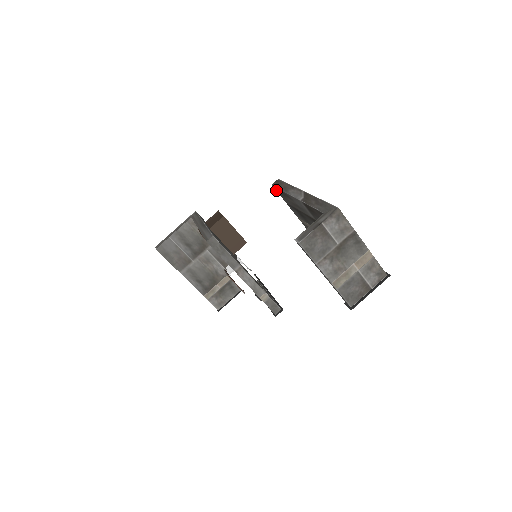
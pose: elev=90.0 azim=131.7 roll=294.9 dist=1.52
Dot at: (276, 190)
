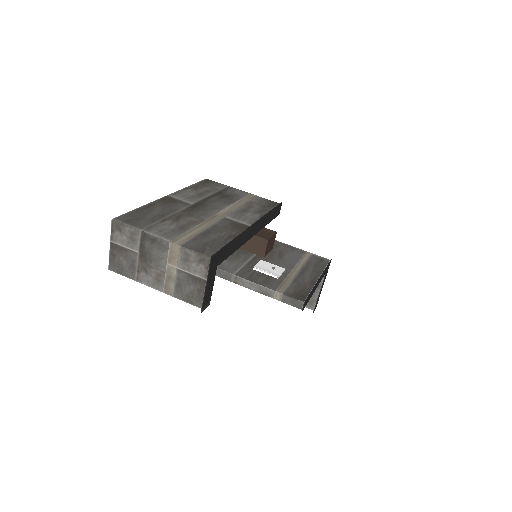
Dot at: occluded
